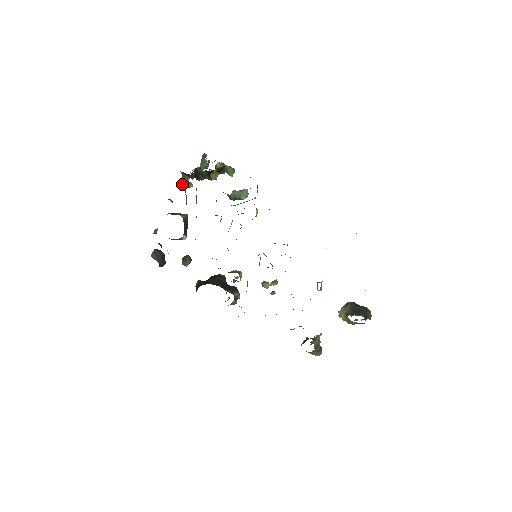
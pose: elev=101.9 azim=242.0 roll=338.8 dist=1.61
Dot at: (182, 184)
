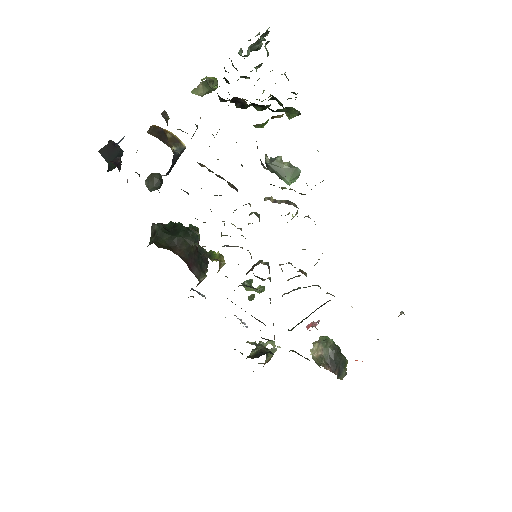
Dot at: (199, 89)
